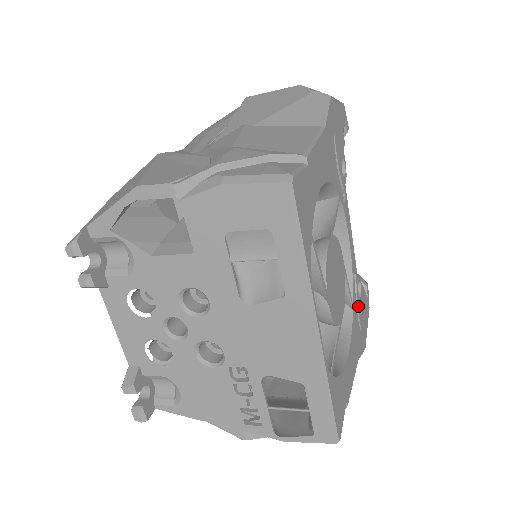
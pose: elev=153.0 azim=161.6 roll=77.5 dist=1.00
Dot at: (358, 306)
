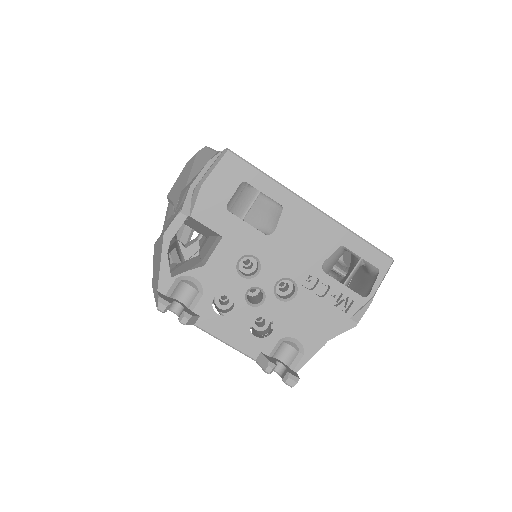
Dot at: occluded
